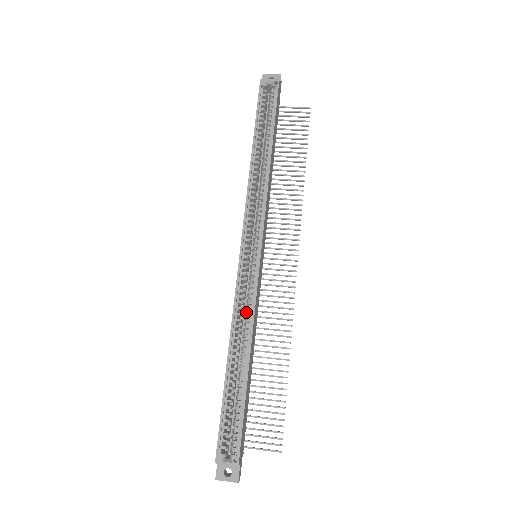
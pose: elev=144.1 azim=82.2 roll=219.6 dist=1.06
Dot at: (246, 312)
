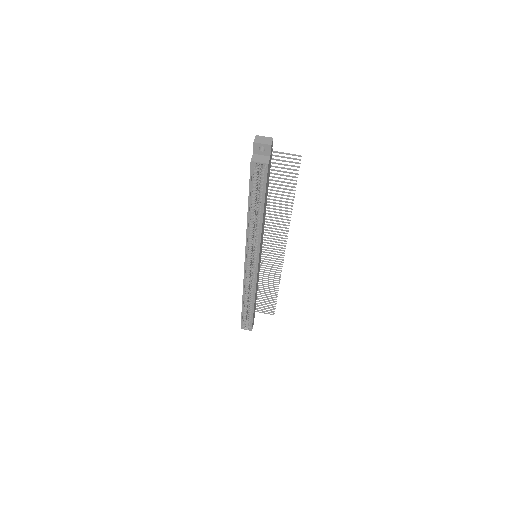
Dot at: (251, 286)
